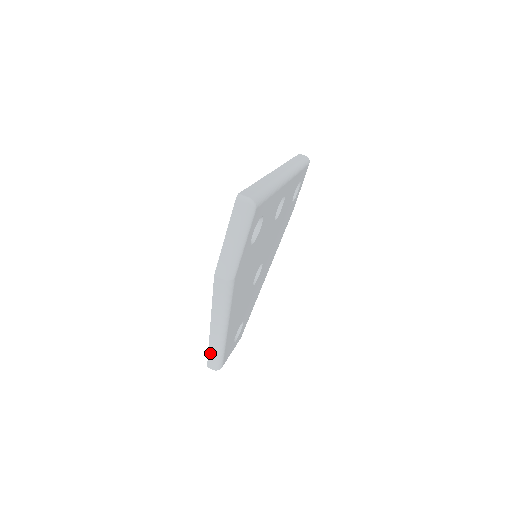
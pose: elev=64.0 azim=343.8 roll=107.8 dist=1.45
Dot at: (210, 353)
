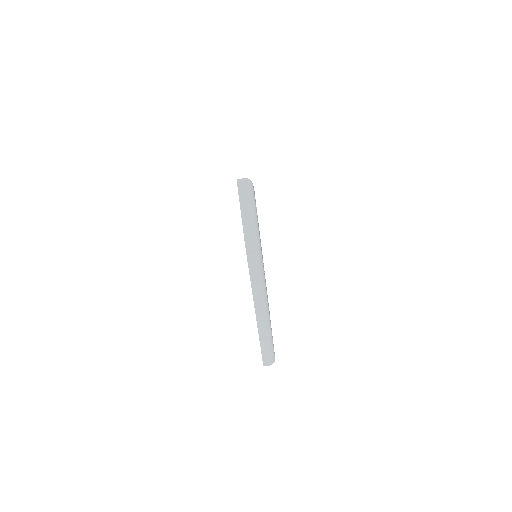
Dot at: (262, 345)
